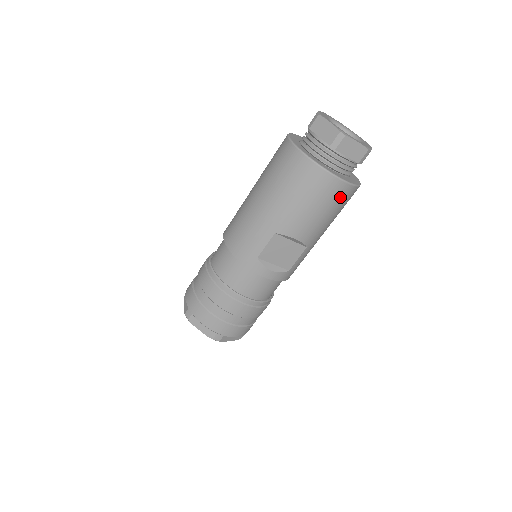
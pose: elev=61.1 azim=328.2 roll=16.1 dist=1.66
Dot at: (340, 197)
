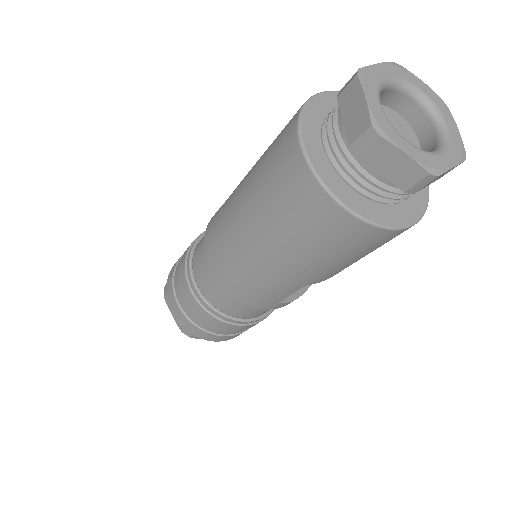
Dot at: occluded
